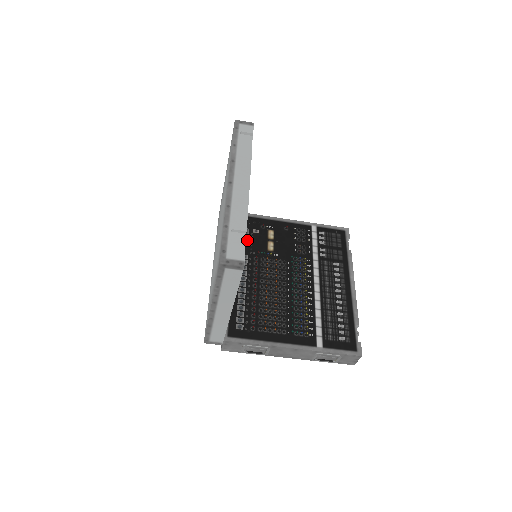
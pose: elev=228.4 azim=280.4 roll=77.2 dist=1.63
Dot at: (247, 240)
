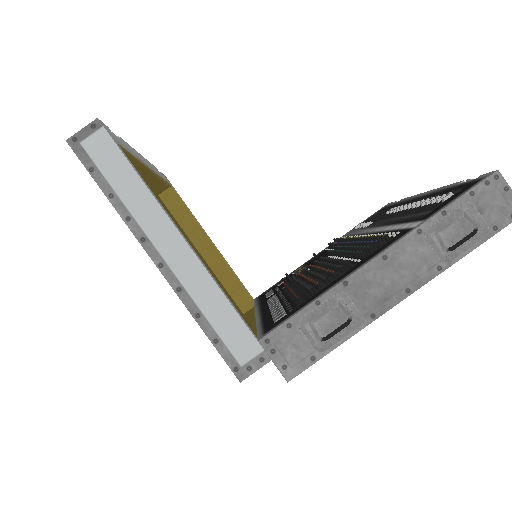
Dot at: (271, 292)
